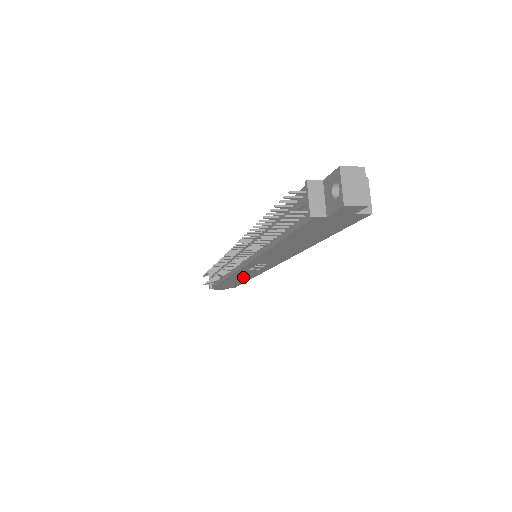
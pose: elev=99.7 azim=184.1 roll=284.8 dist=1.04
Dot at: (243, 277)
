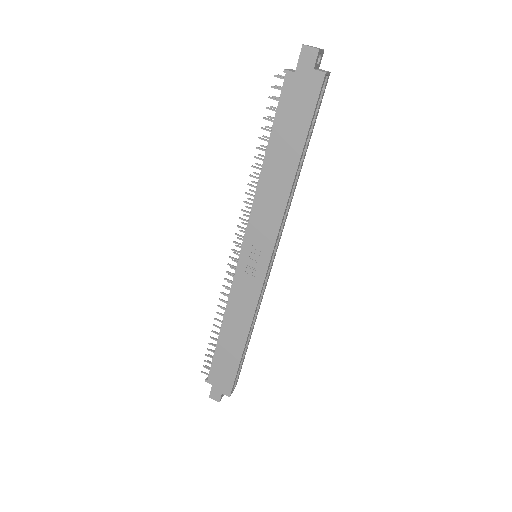
Dot at: (240, 319)
